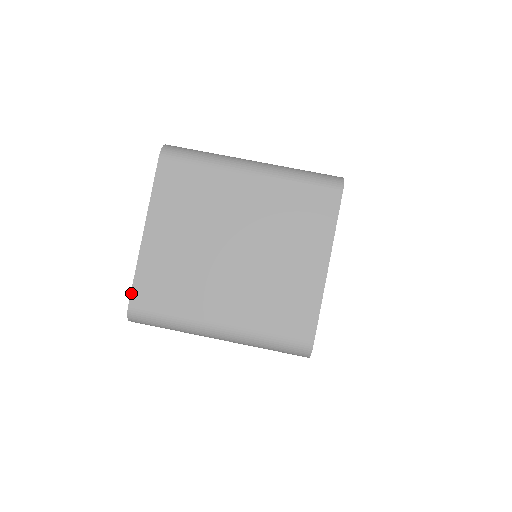
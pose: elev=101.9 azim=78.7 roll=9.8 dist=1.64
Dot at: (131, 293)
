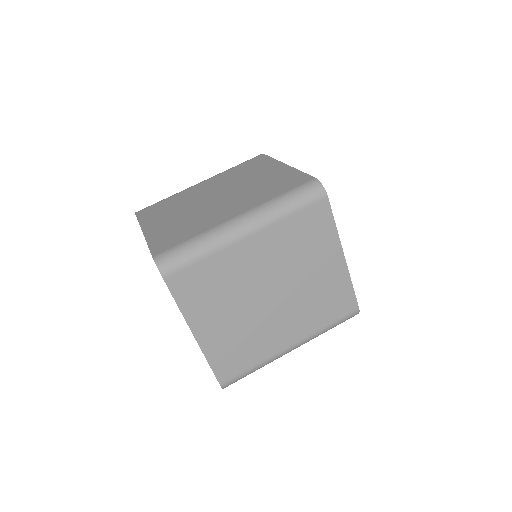
Dot at: (216, 377)
